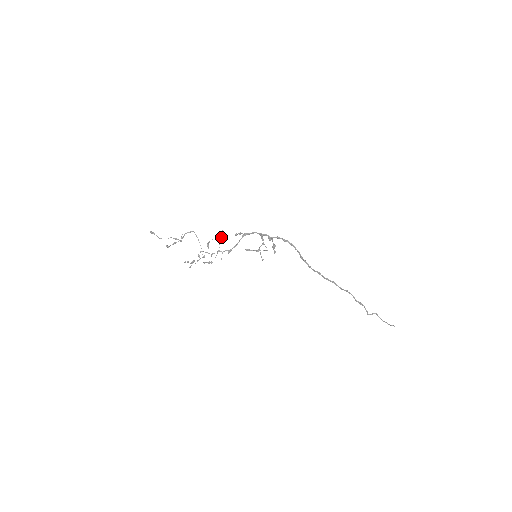
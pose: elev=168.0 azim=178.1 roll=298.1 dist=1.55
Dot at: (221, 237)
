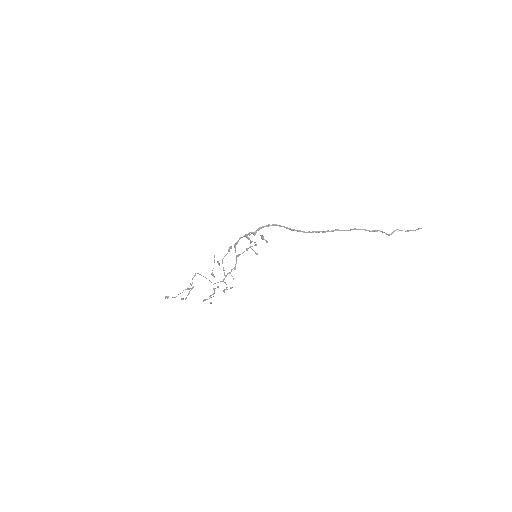
Dot at: (217, 261)
